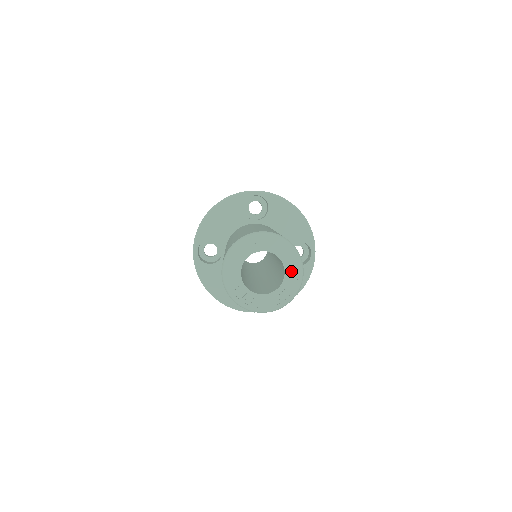
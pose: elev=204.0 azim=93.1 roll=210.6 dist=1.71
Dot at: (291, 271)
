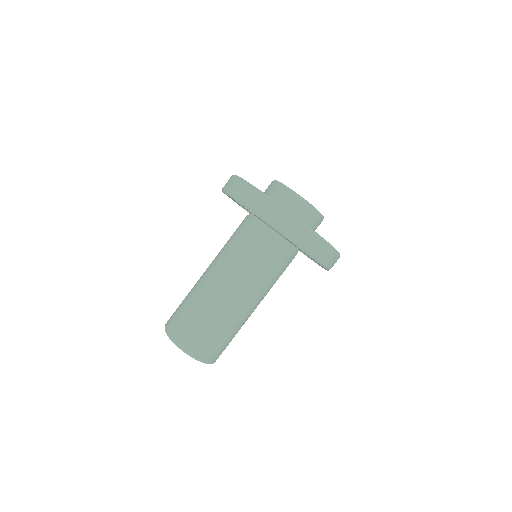
Dot at: occluded
